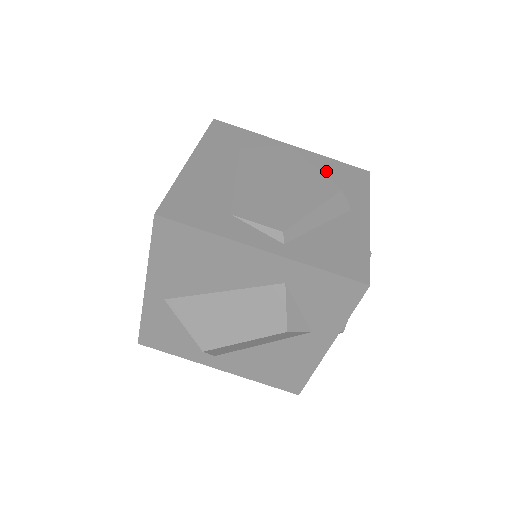
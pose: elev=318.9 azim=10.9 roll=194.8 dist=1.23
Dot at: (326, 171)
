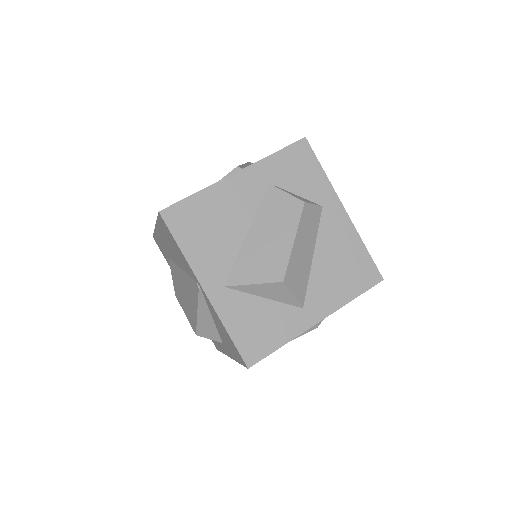
Dot at: occluded
